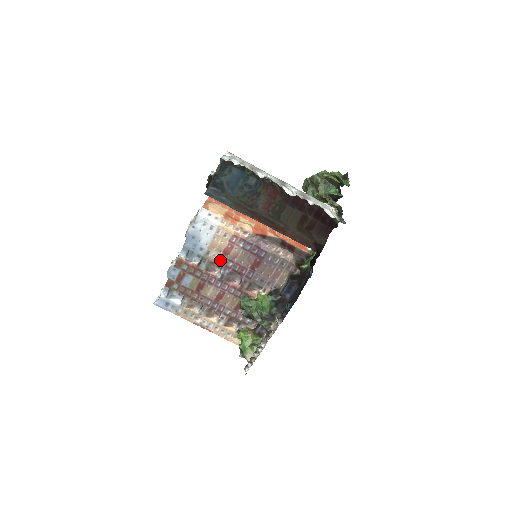
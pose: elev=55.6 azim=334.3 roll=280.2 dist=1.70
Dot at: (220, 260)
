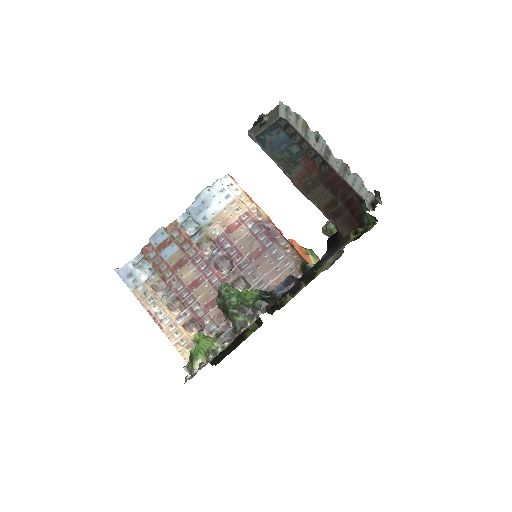
Dot at: (219, 237)
